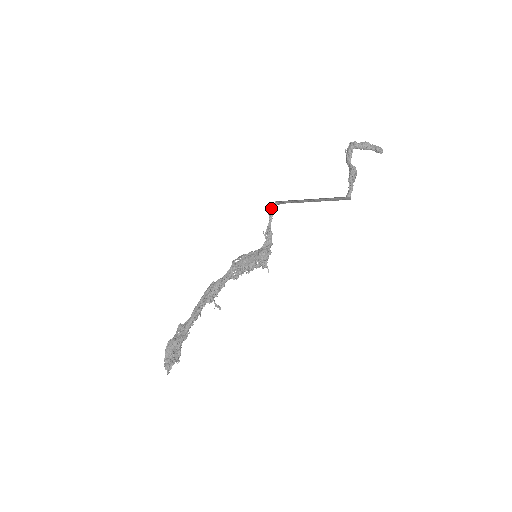
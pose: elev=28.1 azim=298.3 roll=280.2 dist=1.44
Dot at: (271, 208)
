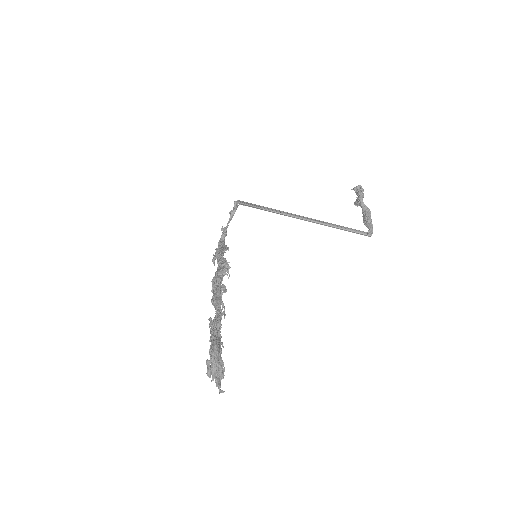
Dot at: (236, 205)
